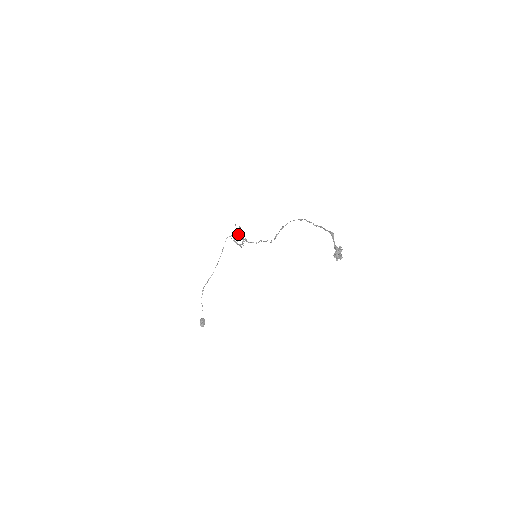
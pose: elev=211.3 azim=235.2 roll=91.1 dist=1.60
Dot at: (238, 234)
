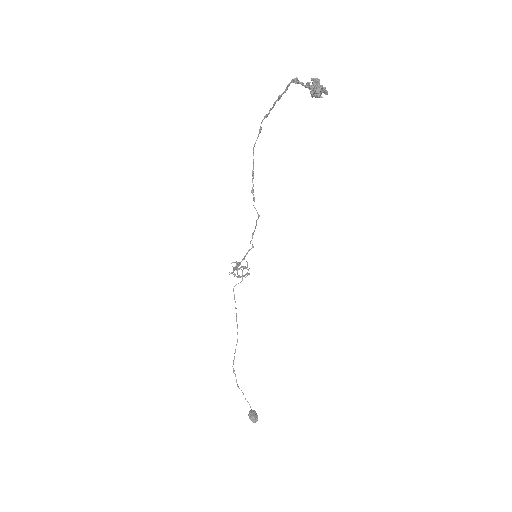
Dot at: (236, 266)
